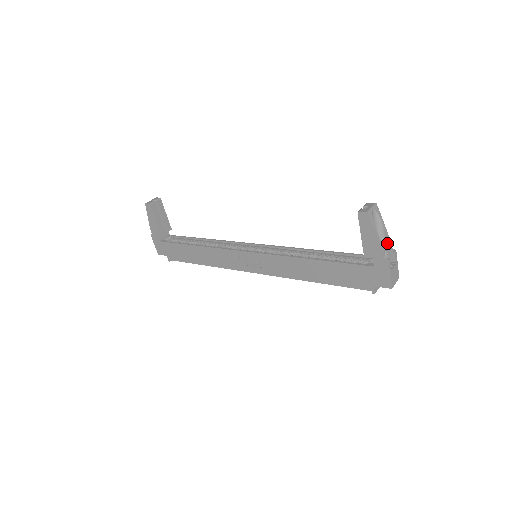
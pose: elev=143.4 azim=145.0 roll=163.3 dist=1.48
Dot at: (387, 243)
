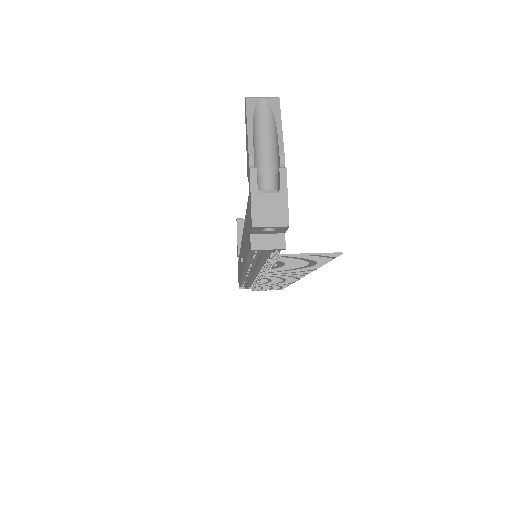
Dot at: (279, 158)
